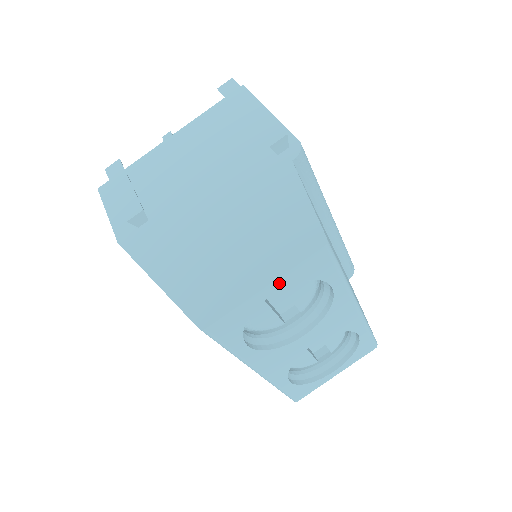
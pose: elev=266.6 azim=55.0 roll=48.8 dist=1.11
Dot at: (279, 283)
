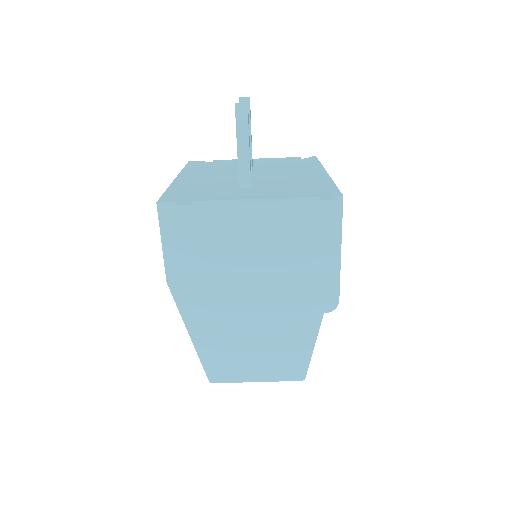
Dot at: (266, 378)
